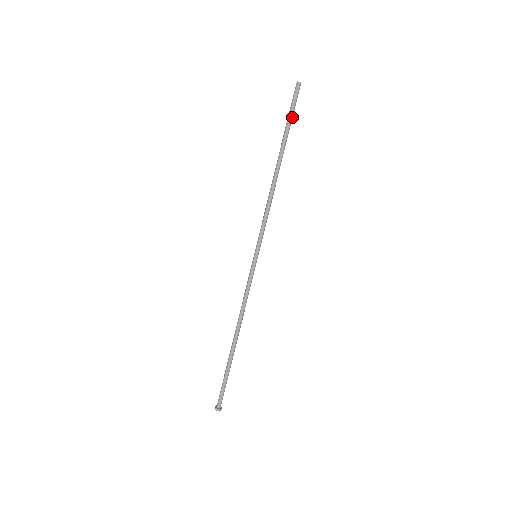
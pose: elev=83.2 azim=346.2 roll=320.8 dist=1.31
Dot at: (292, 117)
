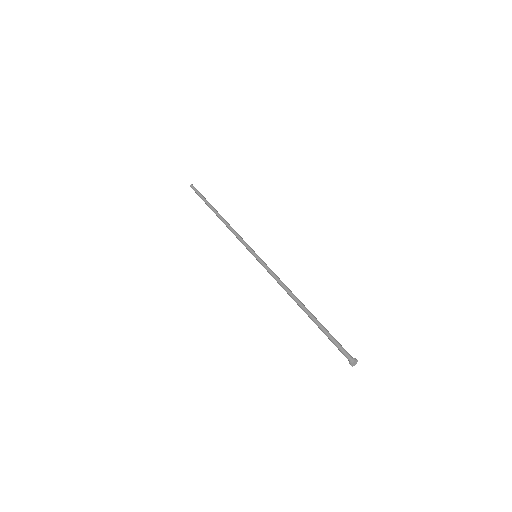
Dot at: (203, 197)
